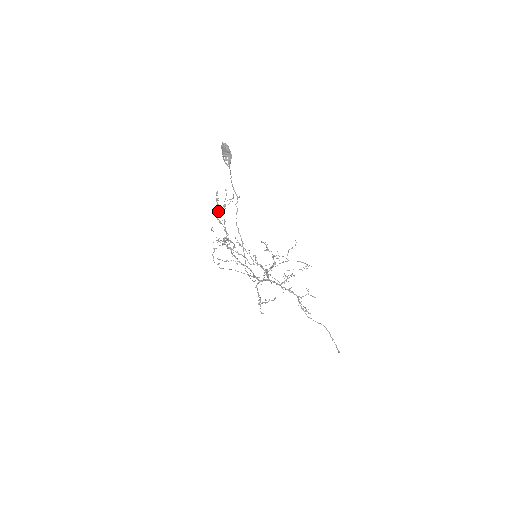
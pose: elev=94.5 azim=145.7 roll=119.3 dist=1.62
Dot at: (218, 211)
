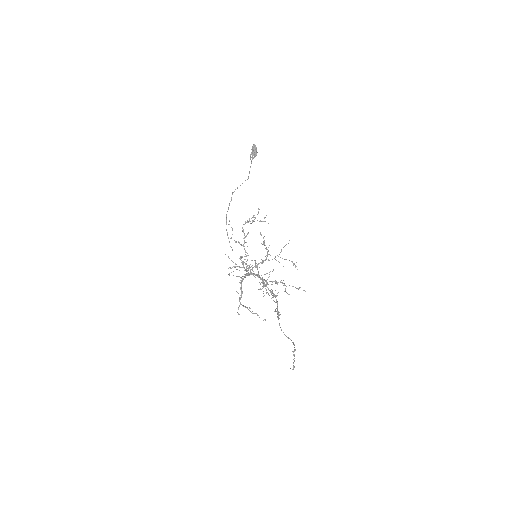
Dot at: occluded
